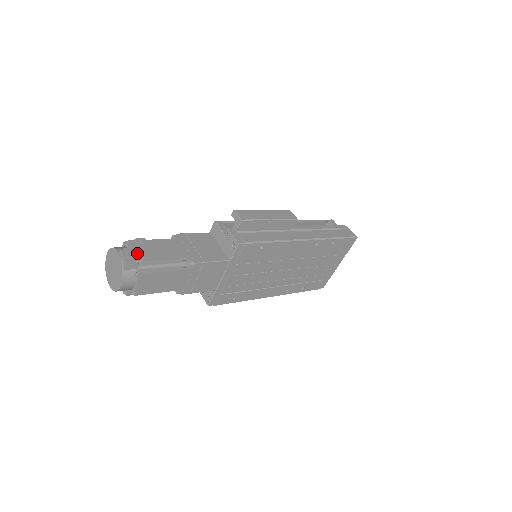
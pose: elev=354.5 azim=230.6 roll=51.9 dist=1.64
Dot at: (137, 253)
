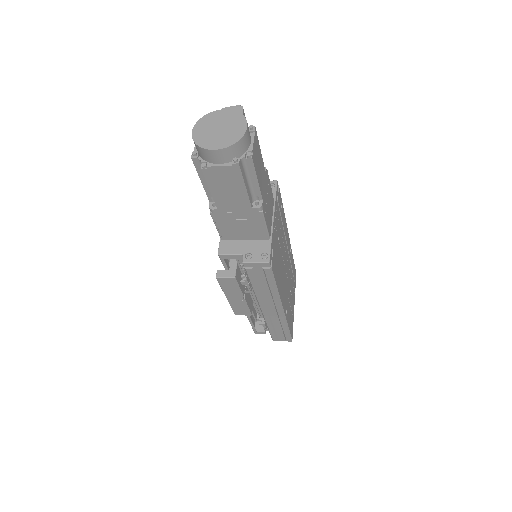
Dot at: occluded
